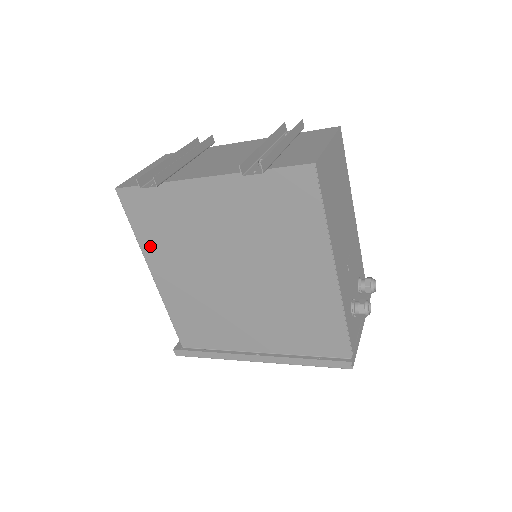
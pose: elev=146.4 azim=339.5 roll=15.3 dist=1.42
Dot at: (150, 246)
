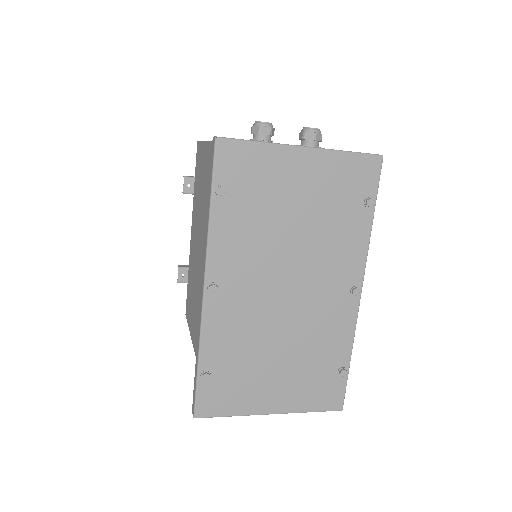
Dot at: (192, 326)
